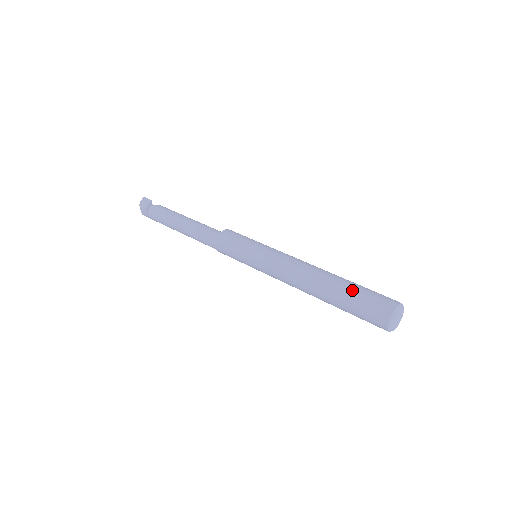
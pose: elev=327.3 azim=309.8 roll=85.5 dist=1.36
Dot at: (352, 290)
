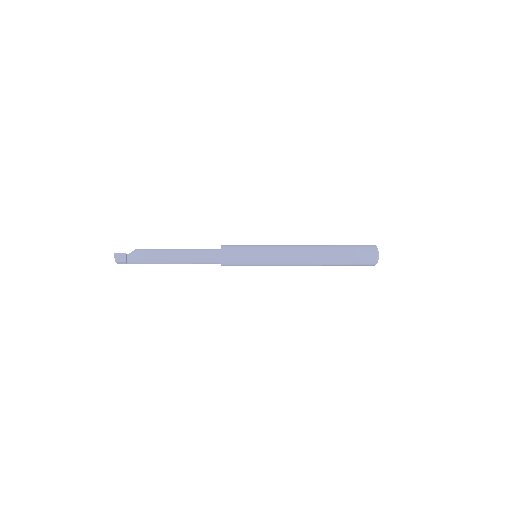
Dot at: (346, 256)
